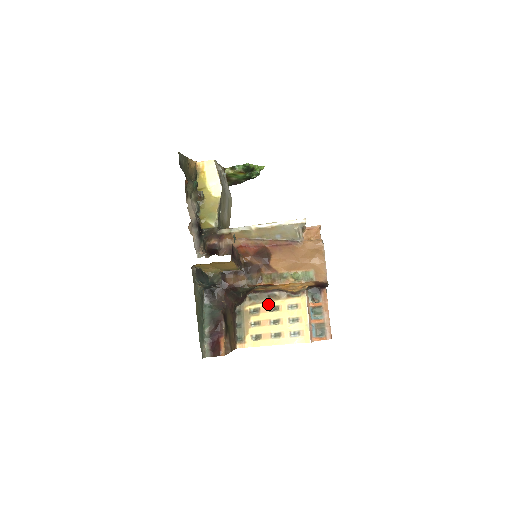
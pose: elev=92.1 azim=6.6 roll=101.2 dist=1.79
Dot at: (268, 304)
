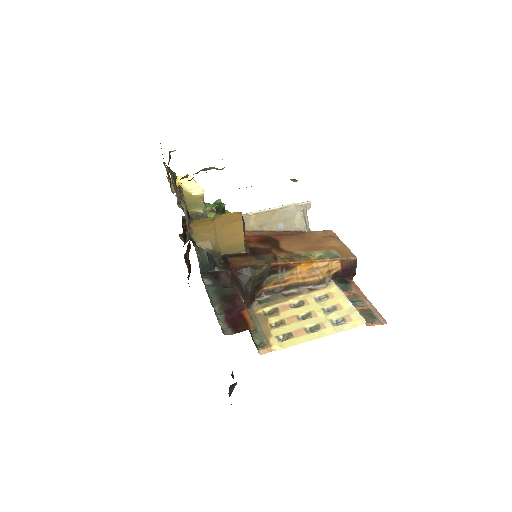
Dot at: (287, 302)
